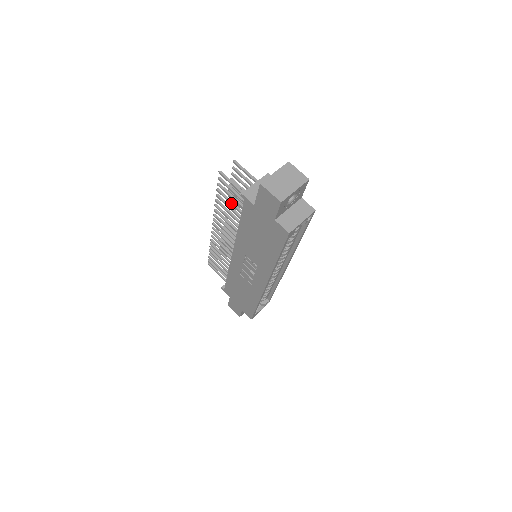
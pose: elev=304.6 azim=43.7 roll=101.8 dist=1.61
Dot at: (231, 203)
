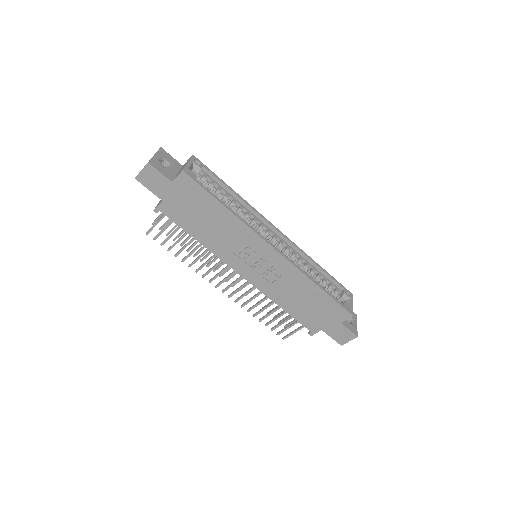
Dot at: (178, 240)
